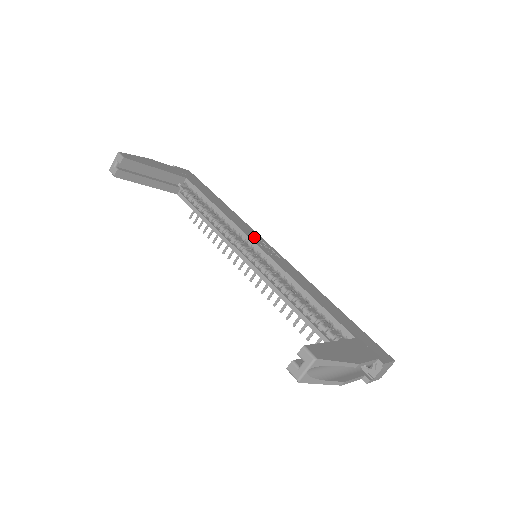
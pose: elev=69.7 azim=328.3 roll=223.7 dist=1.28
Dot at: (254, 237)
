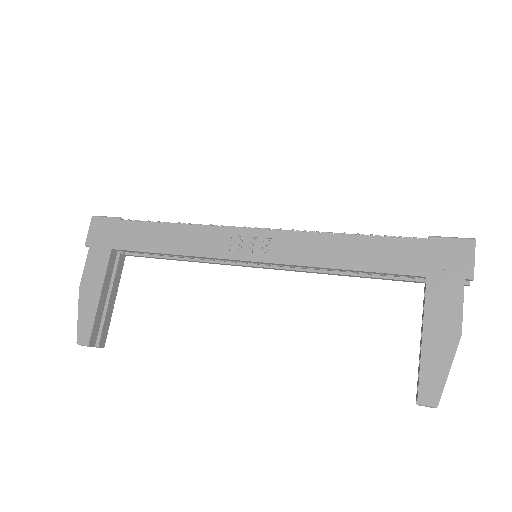
Dot at: (233, 246)
